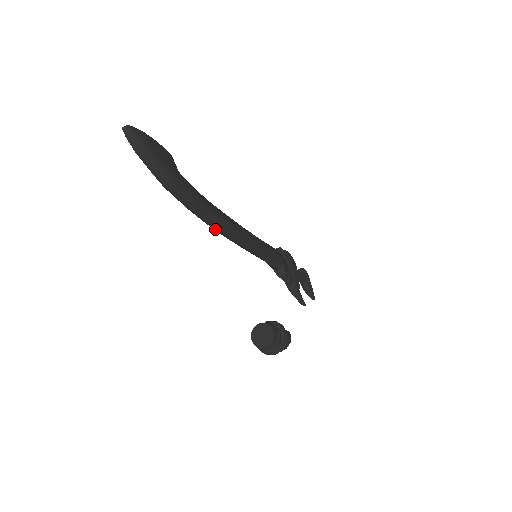
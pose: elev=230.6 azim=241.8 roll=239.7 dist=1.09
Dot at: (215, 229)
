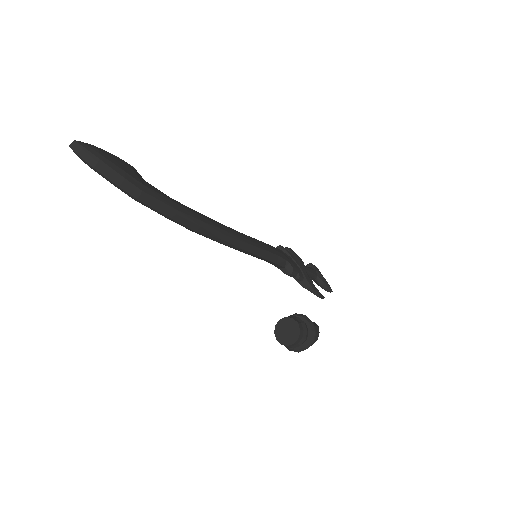
Dot at: (203, 235)
